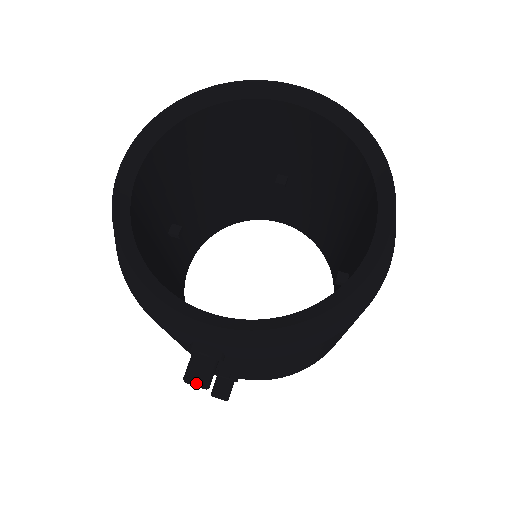
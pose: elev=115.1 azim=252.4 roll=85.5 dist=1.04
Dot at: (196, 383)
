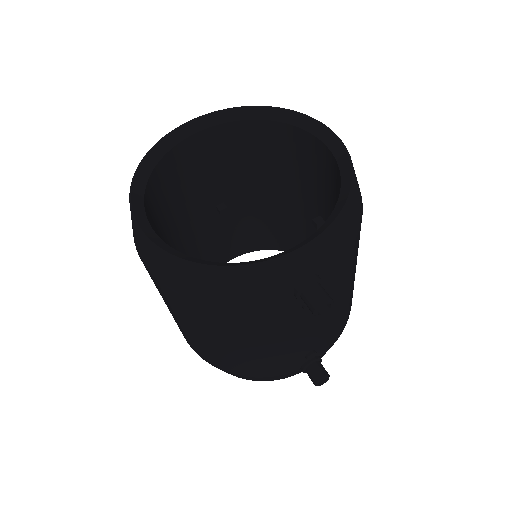
Dot at: (325, 301)
